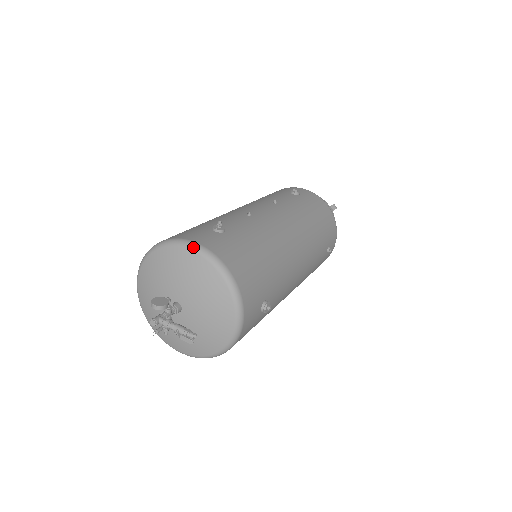
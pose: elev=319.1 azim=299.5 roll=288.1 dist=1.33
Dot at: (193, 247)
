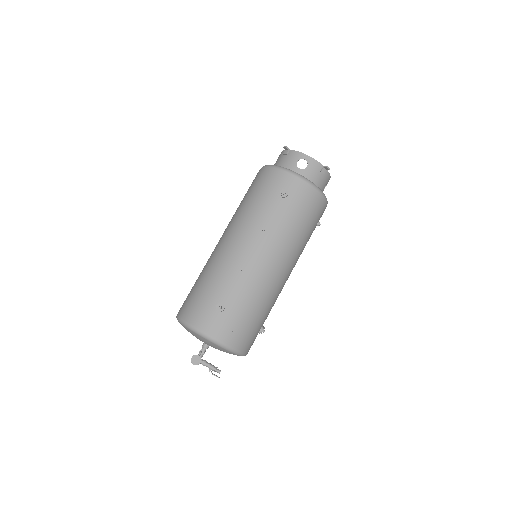
Dot at: (206, 338)
